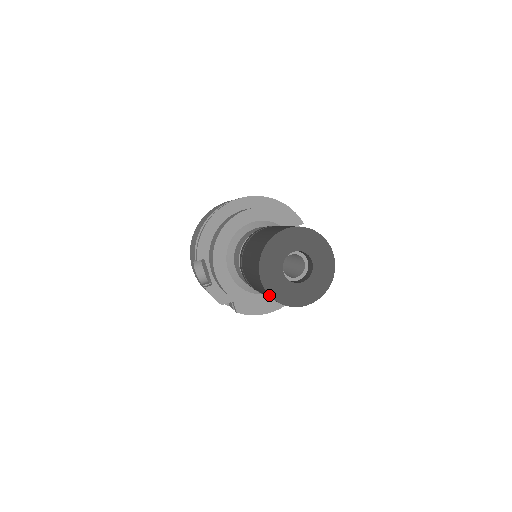
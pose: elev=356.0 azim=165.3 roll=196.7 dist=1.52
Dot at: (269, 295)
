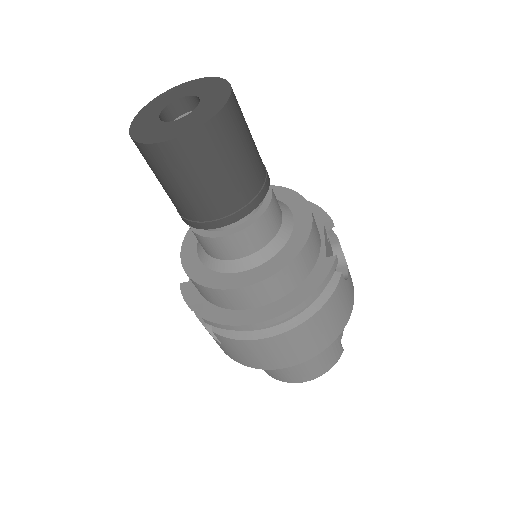
Dot at: (130, 136)
